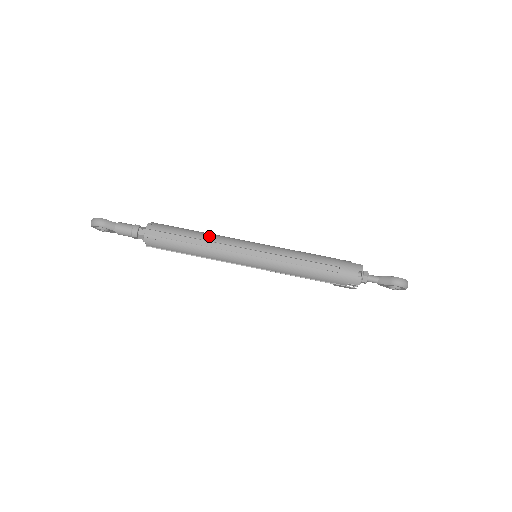
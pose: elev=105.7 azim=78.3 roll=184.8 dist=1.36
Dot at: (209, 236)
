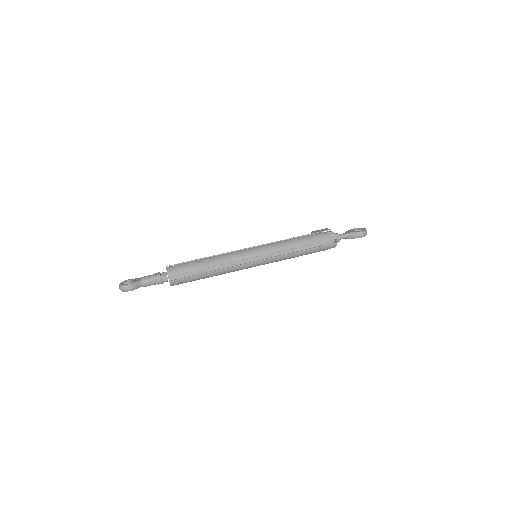
Dot at: (218, 260)
